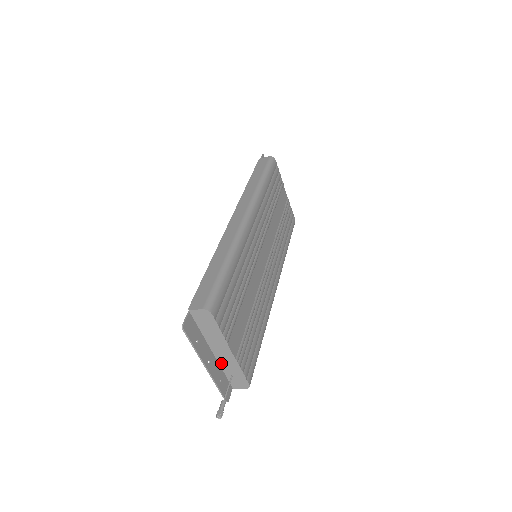
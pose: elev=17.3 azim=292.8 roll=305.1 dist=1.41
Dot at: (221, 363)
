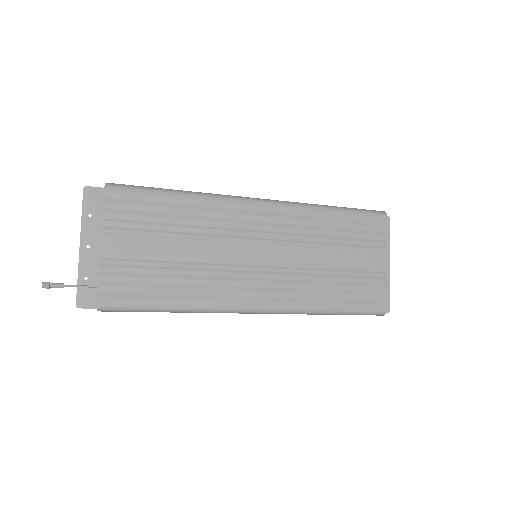
Dot at: occluded
